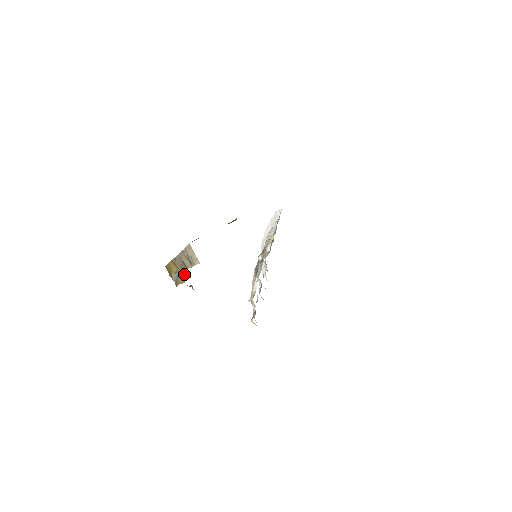
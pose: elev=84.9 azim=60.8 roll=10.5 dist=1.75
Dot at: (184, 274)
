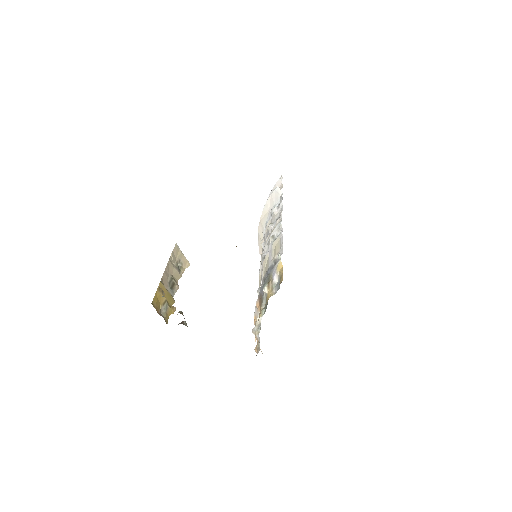
Dot at: (174, 294)
